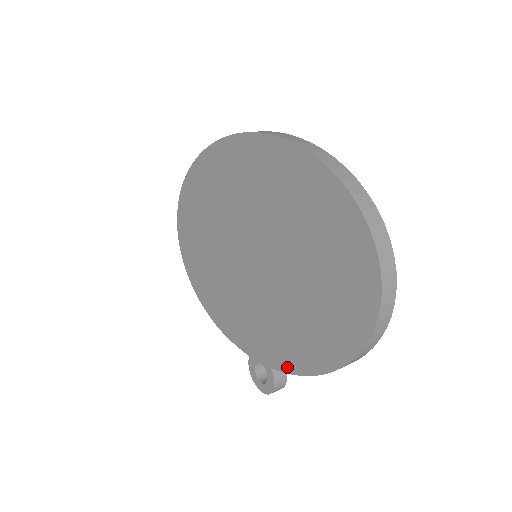
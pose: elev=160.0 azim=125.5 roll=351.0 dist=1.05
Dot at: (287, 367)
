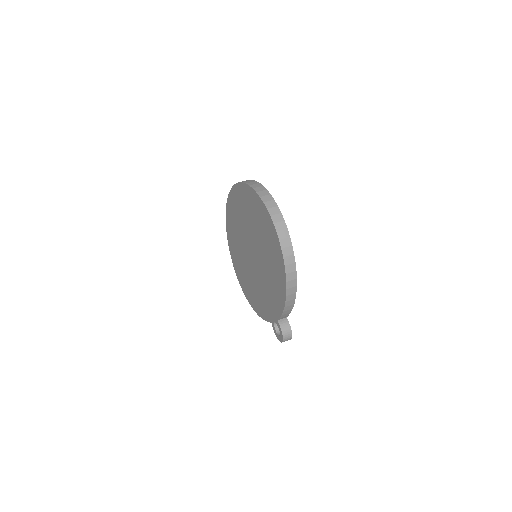
Dot at: (279, 312)
